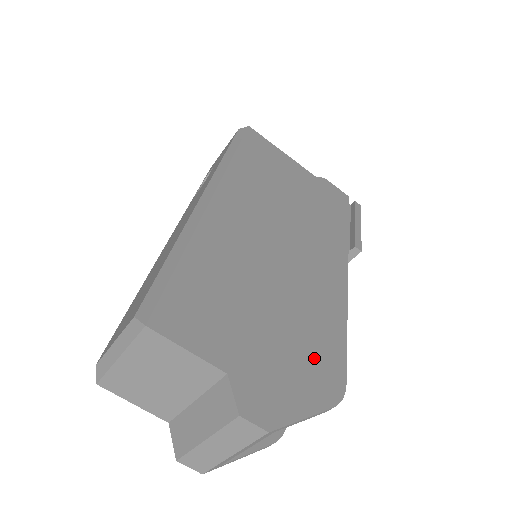
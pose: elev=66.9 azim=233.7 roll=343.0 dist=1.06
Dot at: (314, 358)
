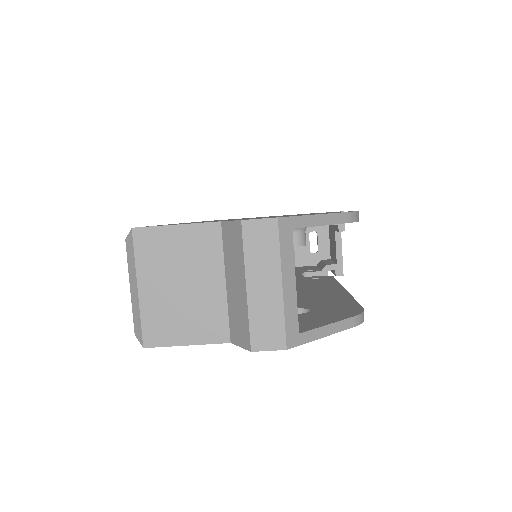
Dot at: occluded
